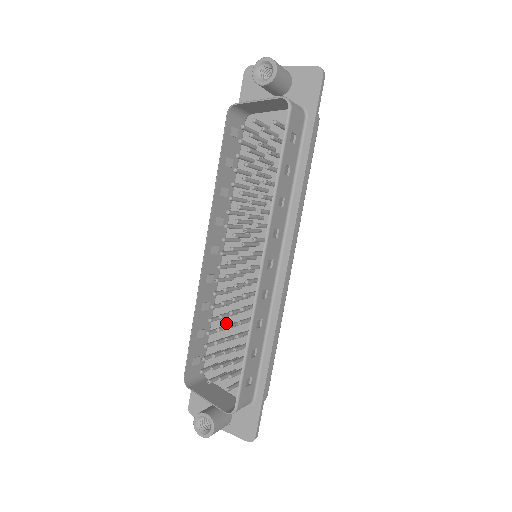
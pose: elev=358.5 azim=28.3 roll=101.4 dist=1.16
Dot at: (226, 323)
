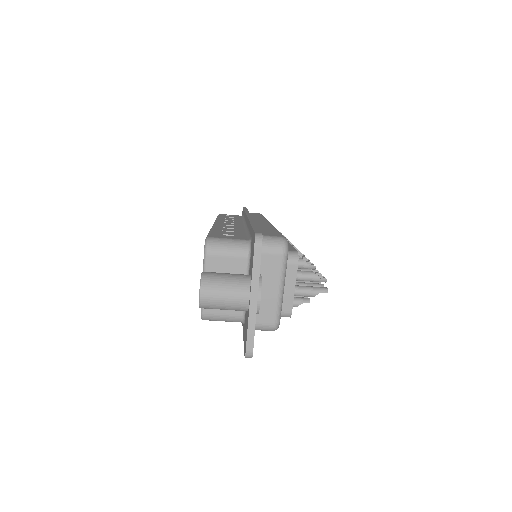
Dot at: occluded
